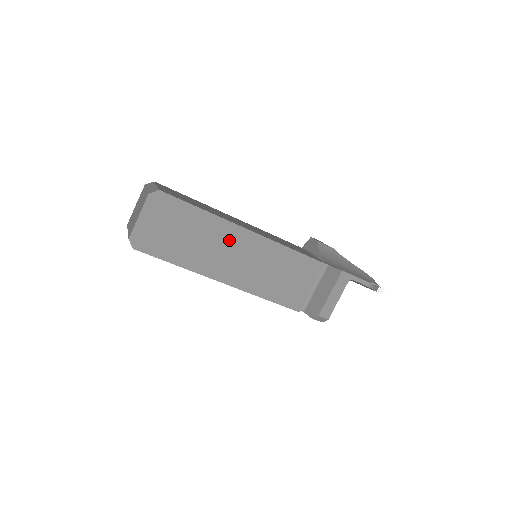
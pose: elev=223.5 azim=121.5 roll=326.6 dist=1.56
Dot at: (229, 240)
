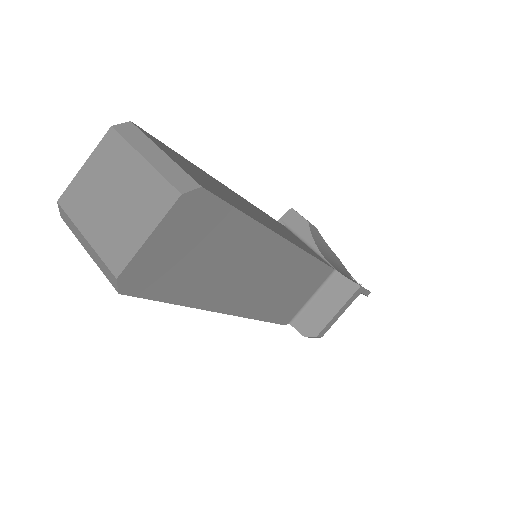
Dot at: (260, 257)
